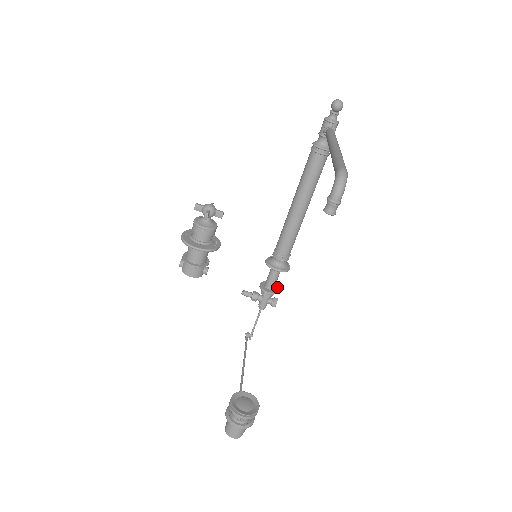
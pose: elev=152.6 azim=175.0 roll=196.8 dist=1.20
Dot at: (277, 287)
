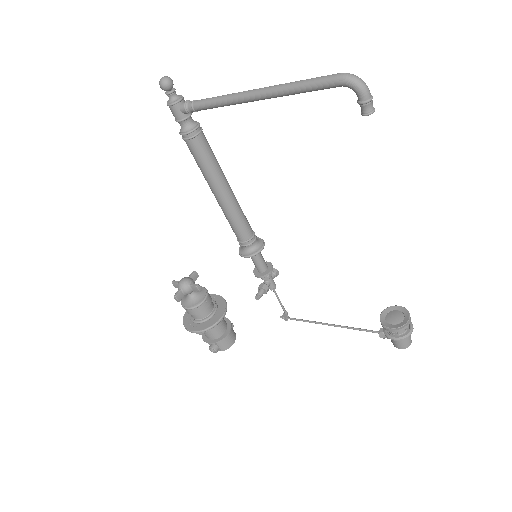
Dot at: occluded
